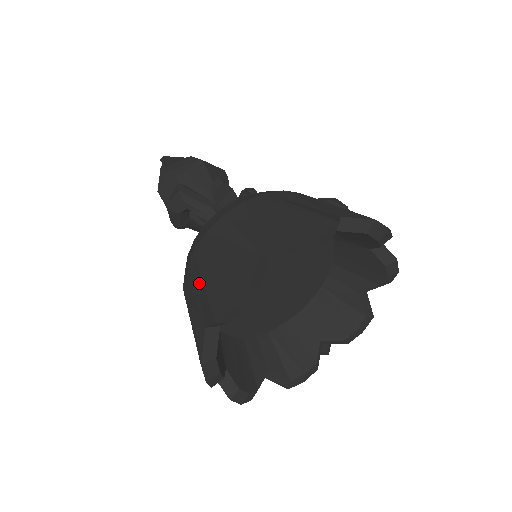
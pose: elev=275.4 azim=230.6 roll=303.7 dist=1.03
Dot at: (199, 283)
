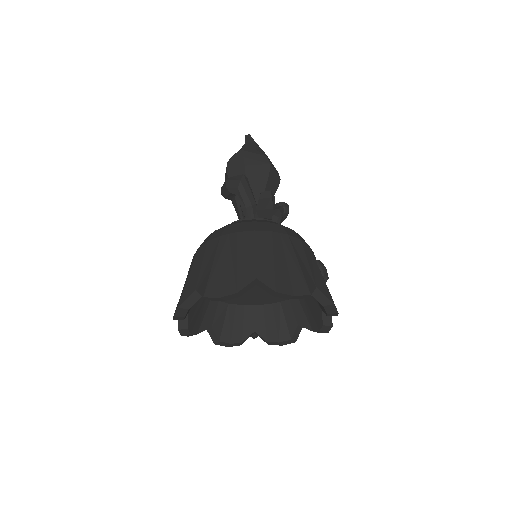
Dot at: (210, 260)
